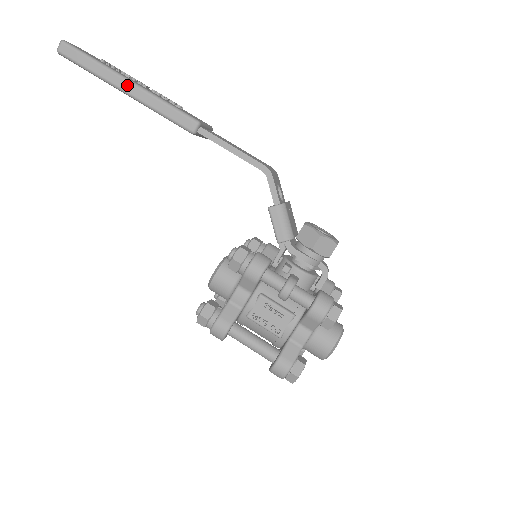
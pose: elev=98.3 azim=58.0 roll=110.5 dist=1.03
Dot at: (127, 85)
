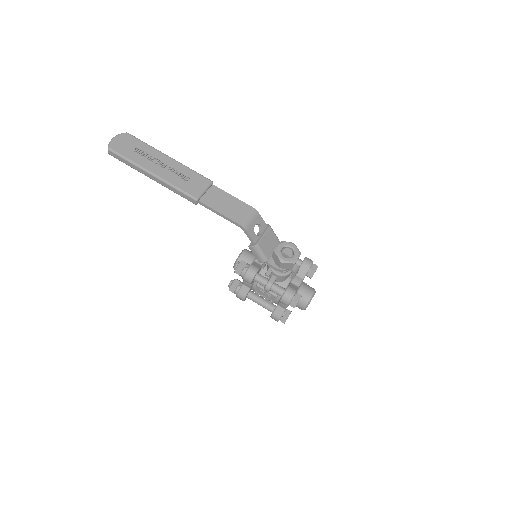
Dot at: (151, 177)
